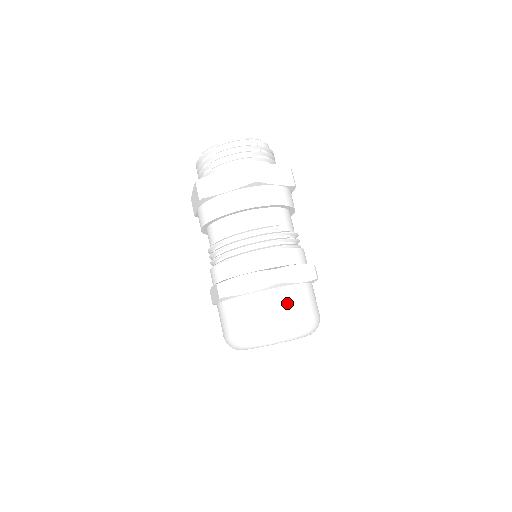
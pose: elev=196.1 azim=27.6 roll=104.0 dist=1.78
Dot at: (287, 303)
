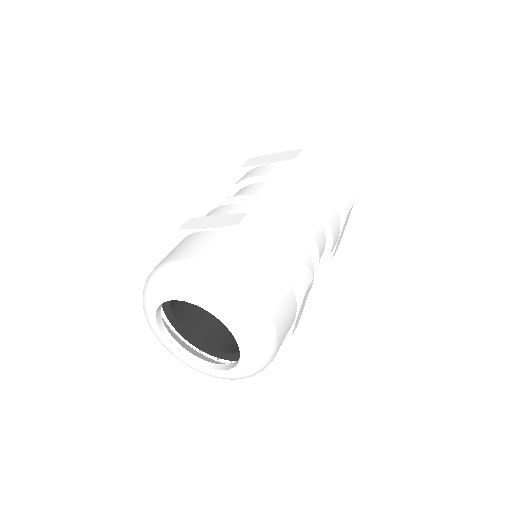
Dot at: (173, 250)
